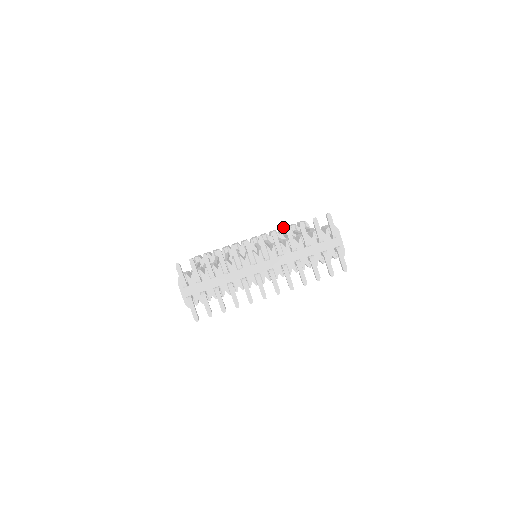
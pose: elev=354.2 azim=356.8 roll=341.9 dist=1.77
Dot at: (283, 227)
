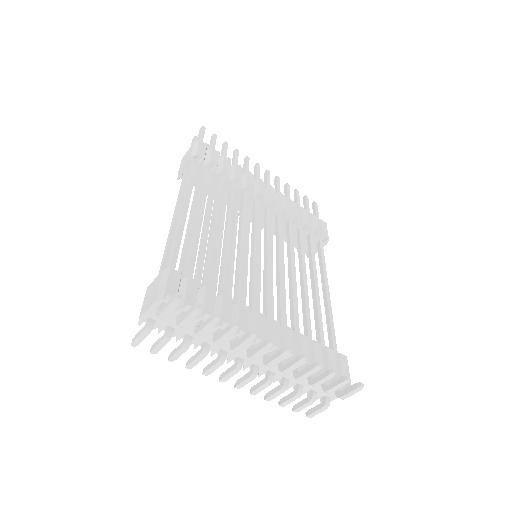
Dot at: (306, 213)
